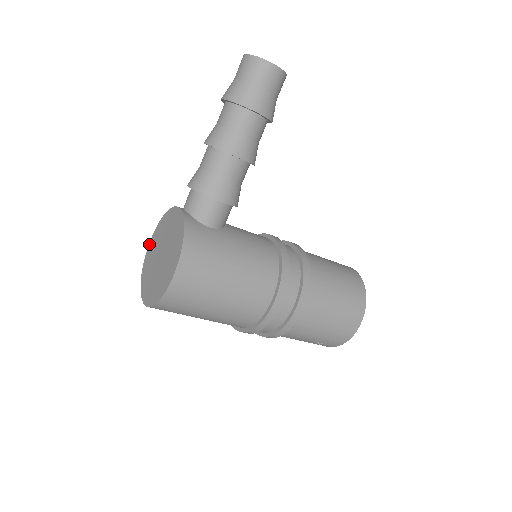
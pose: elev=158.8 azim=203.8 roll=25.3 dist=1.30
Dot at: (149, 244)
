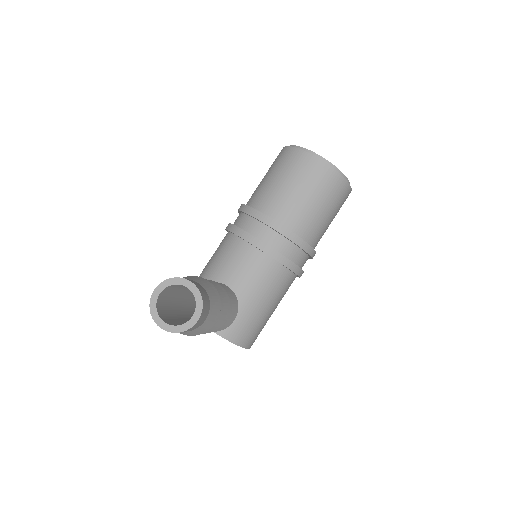
Dot at: occluded
